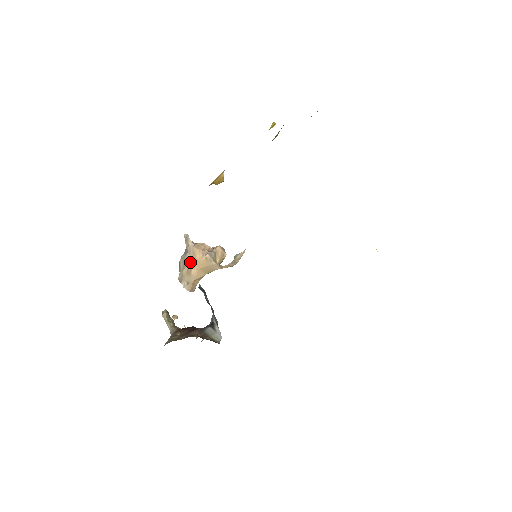
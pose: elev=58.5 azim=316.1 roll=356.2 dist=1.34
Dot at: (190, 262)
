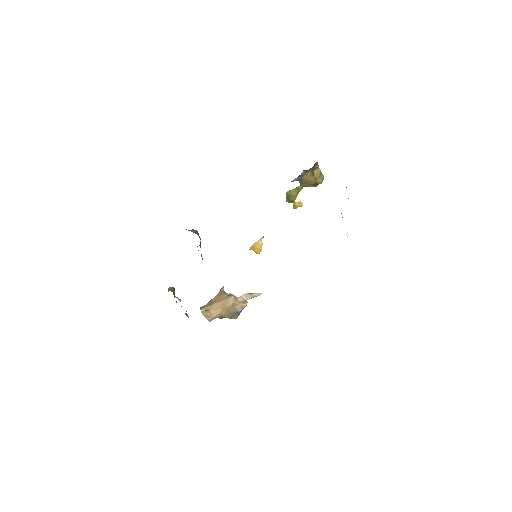
Dot at: (215, 299)
